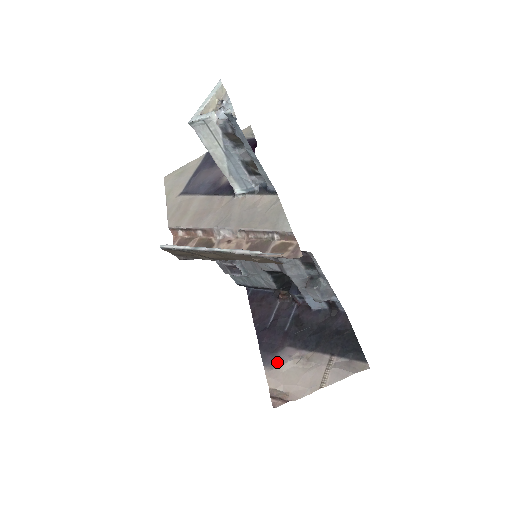
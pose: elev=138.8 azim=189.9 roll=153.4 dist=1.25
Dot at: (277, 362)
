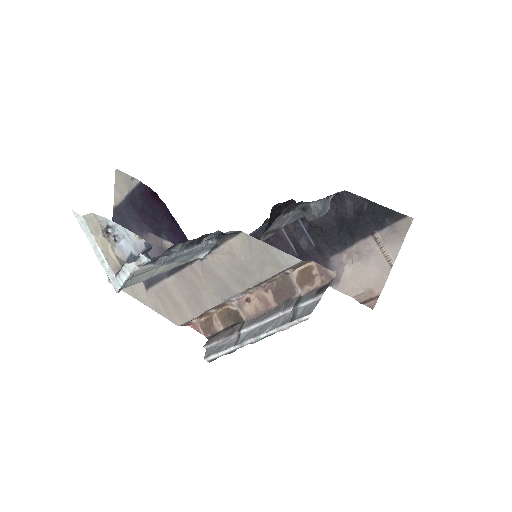
Dot at: (337, 275)
